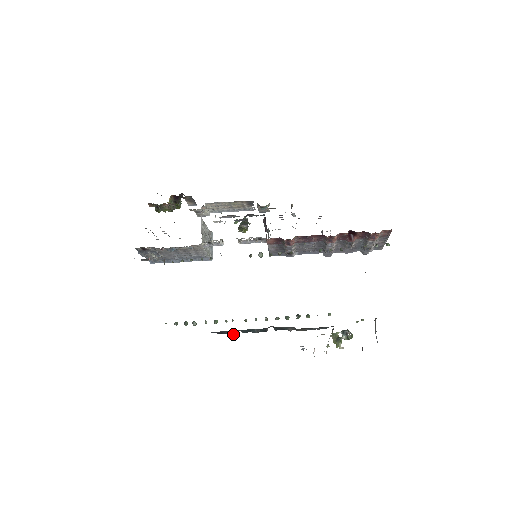
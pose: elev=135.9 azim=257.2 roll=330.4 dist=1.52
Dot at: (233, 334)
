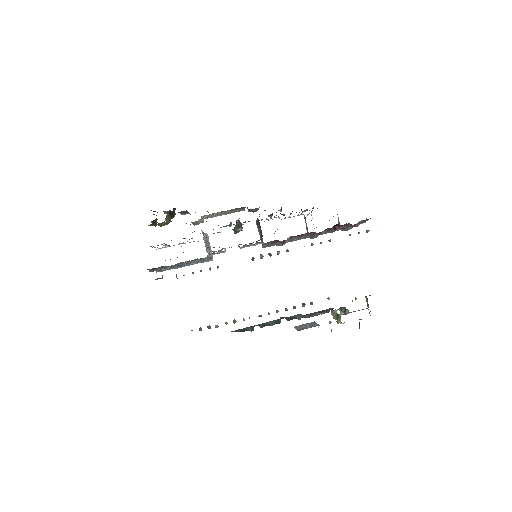
Dot at: (253, 330)
